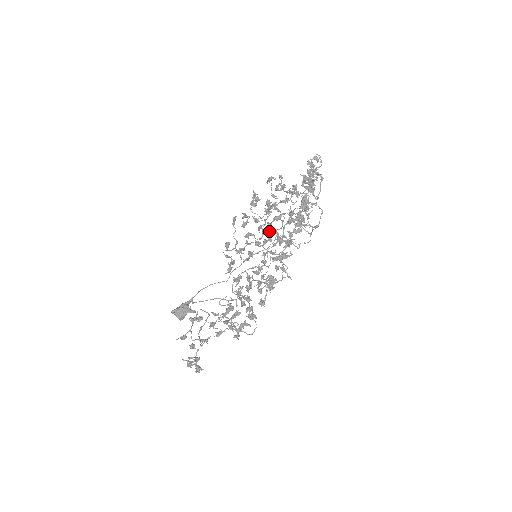
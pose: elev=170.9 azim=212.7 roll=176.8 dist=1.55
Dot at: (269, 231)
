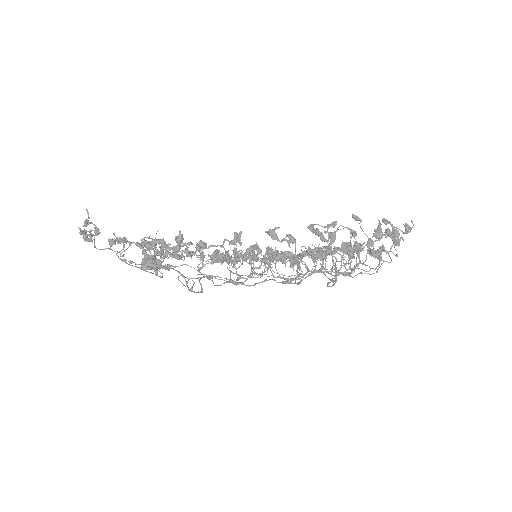
Dot at: occluded
